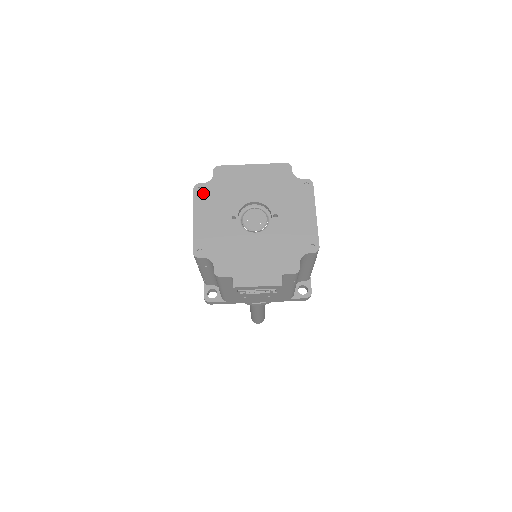
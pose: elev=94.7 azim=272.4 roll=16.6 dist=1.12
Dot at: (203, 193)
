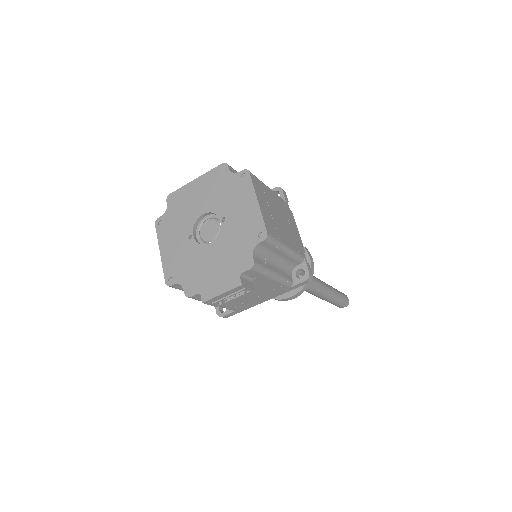
Dot at: (163, 225)
